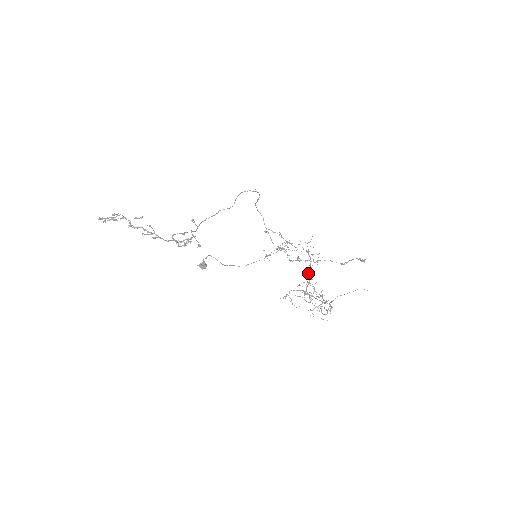
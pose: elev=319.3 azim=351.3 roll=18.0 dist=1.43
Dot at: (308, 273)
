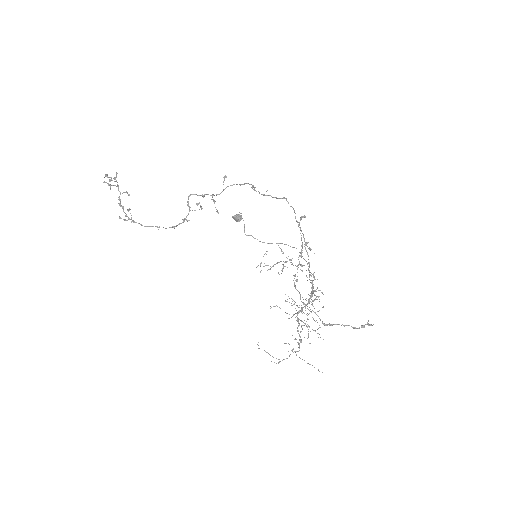
Dot at: (306, 298)
